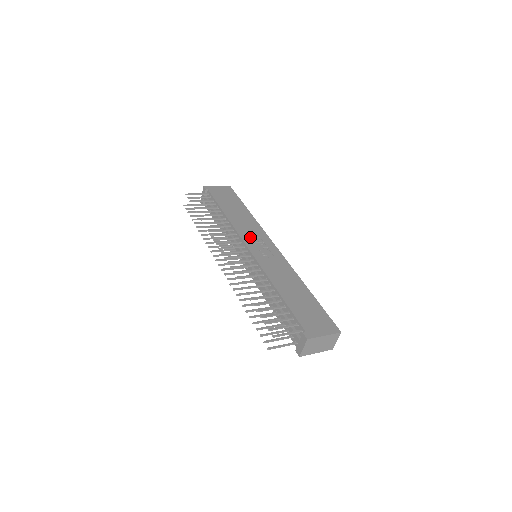
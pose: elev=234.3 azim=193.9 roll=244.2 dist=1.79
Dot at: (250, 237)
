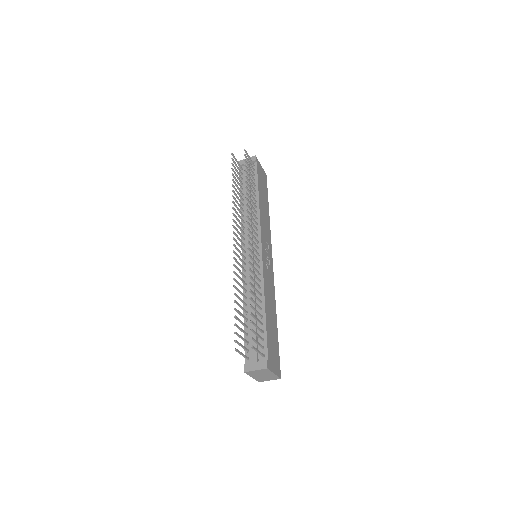
Dot at: (265, 238)
